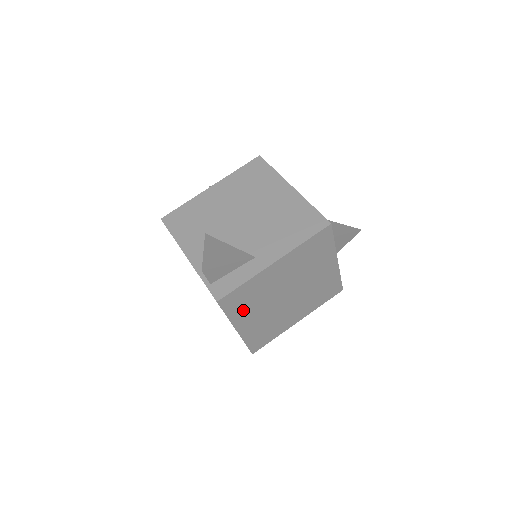
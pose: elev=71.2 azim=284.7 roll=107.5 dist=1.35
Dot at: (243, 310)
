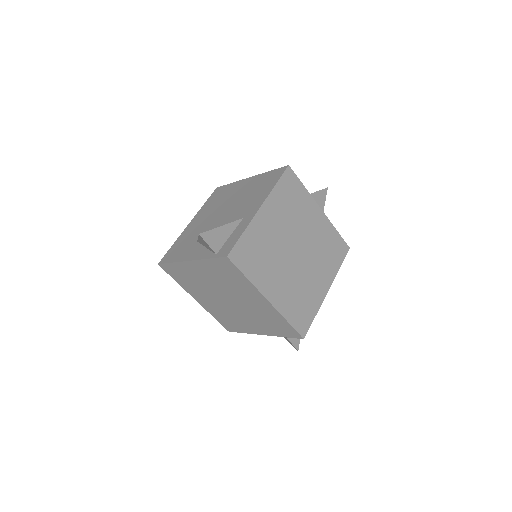
Dot at: (260, 270)
